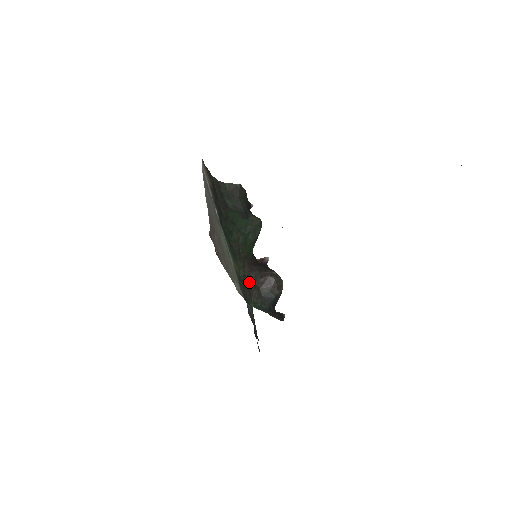
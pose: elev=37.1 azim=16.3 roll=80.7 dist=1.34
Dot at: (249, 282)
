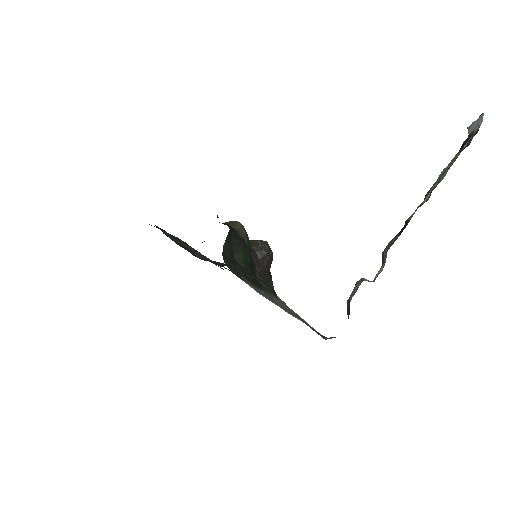
Dot at: (262, 278)
